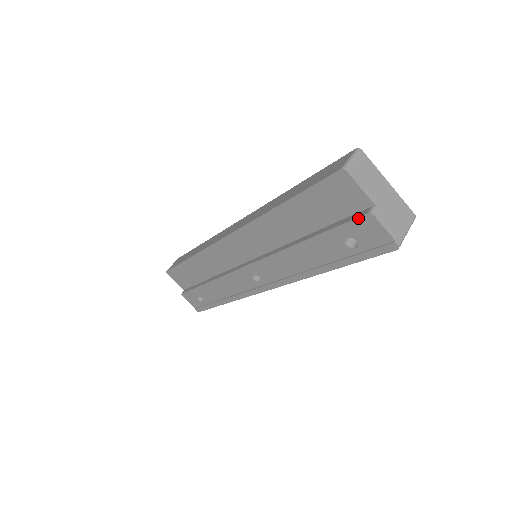
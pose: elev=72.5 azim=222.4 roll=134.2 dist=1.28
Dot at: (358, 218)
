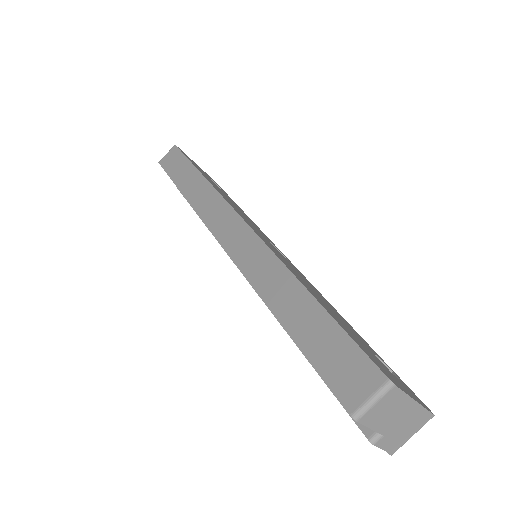
Dot at: occluded
